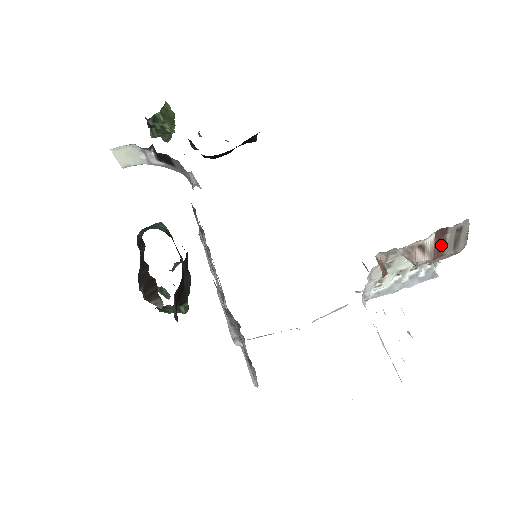
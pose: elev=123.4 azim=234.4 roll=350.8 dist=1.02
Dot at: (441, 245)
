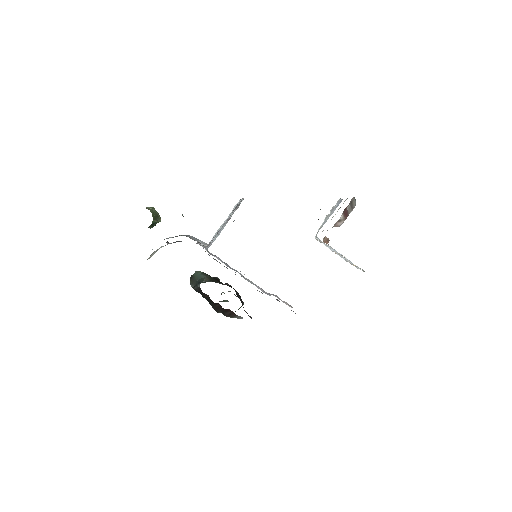
Dot at: (346, 213)
